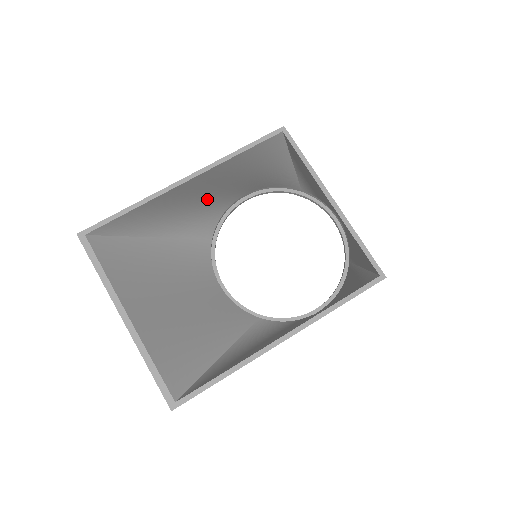
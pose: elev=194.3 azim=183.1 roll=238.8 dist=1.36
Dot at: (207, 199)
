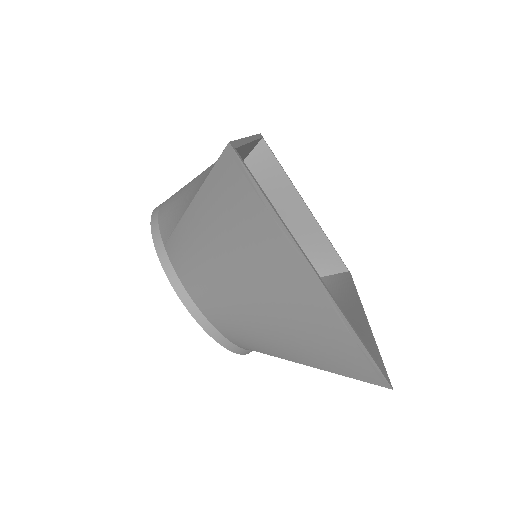
Dot at: occluded
